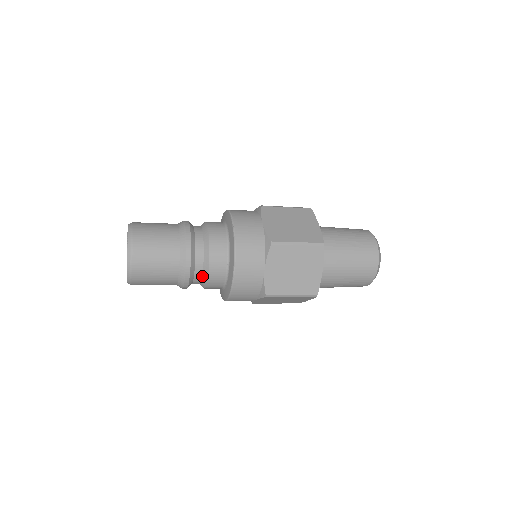
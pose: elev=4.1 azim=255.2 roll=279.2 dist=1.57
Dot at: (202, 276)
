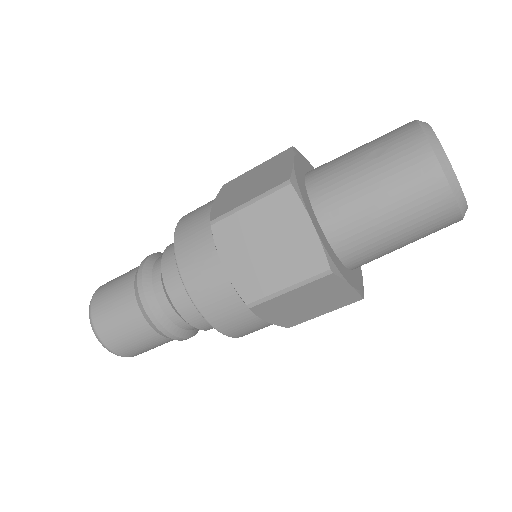
Dot at: (177, 314)
